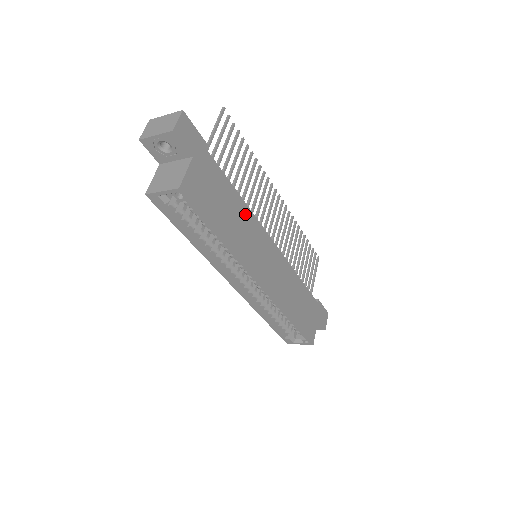
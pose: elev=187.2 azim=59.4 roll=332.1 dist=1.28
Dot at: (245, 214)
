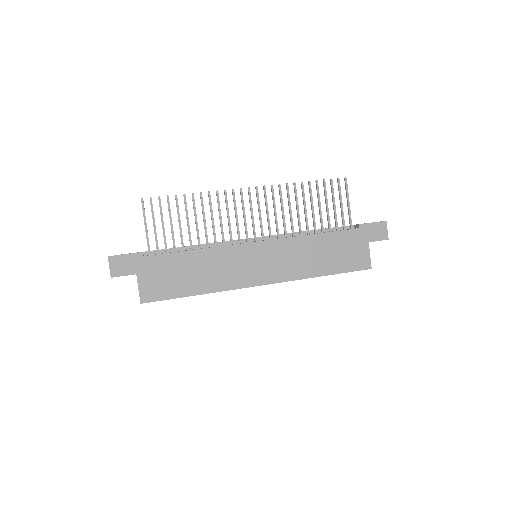
Dot at: (210, 256)
